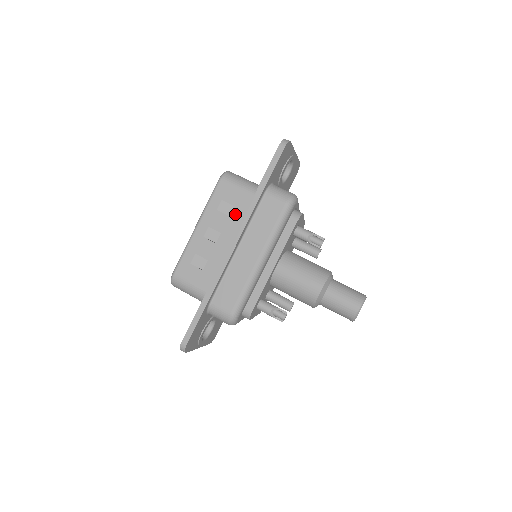
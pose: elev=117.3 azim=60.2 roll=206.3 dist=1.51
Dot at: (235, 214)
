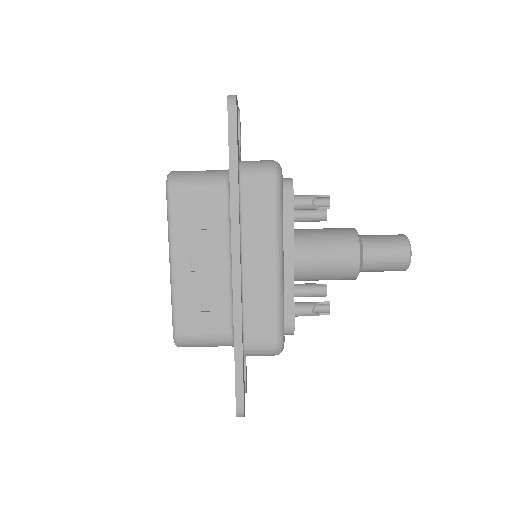
Dot at: (213, 223)
